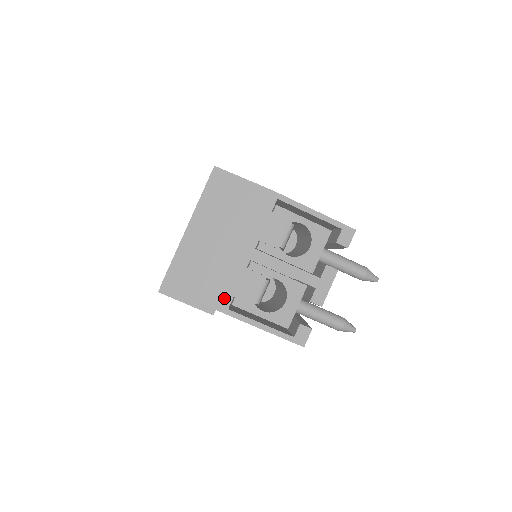
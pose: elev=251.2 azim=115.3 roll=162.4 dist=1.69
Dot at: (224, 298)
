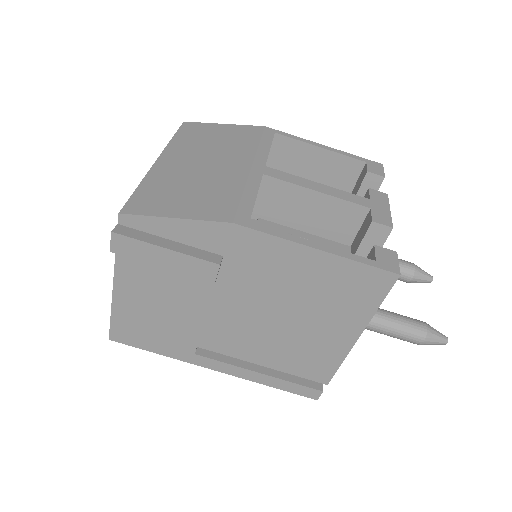
Dot at: (238, 209)
